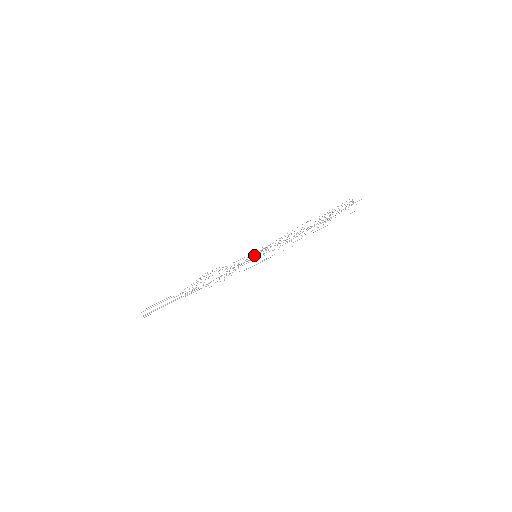
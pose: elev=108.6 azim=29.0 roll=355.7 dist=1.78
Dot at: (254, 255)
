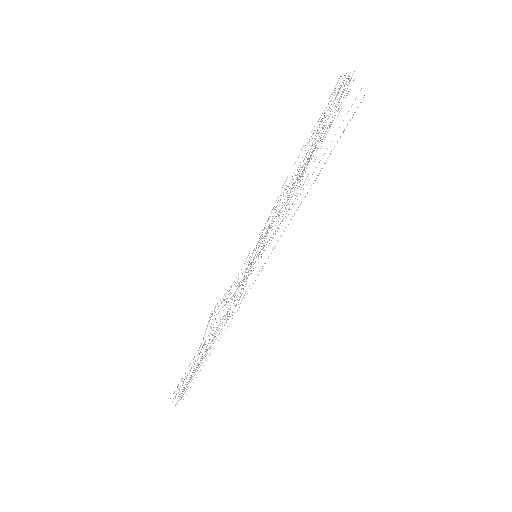
Dot at: occluded
